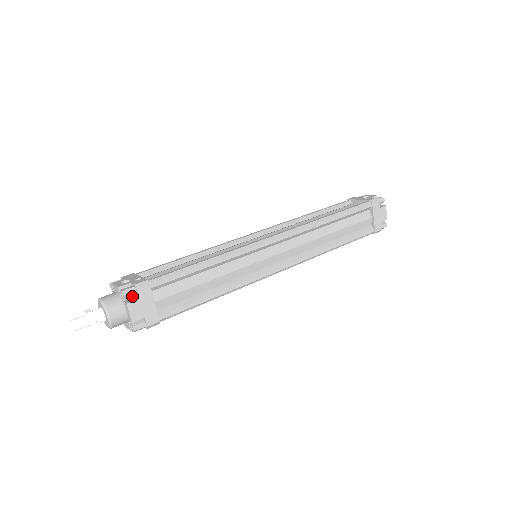
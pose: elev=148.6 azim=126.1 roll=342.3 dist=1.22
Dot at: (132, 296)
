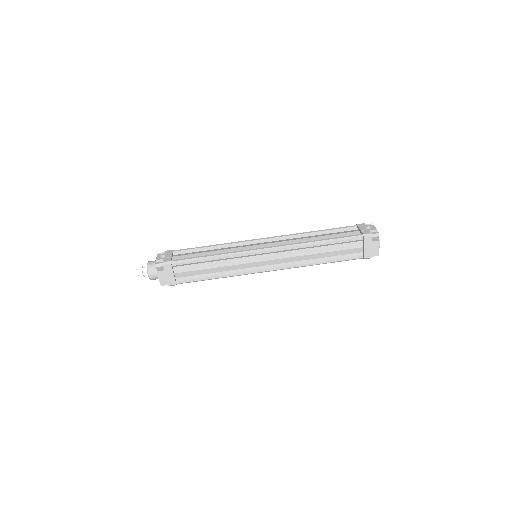
Dot at: (161, 268)
